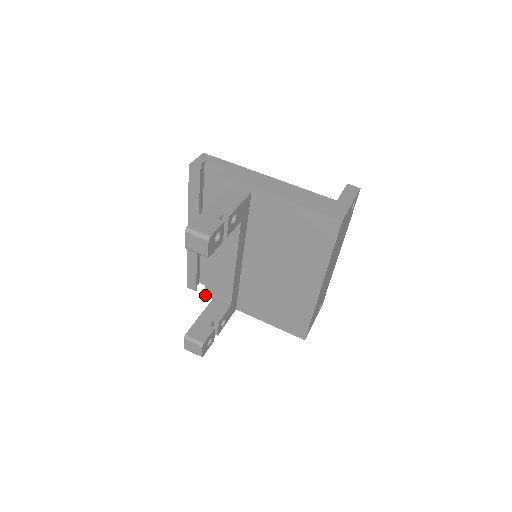
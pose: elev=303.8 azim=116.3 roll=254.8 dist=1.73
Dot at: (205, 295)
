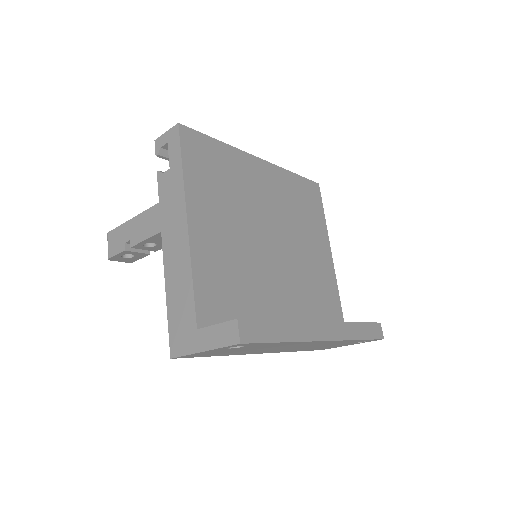
Dot at: occluded
